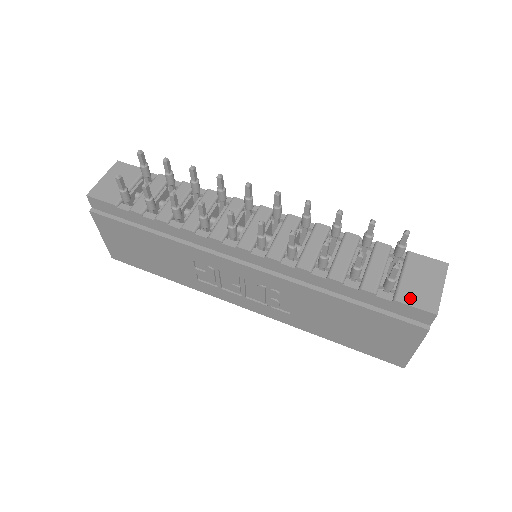
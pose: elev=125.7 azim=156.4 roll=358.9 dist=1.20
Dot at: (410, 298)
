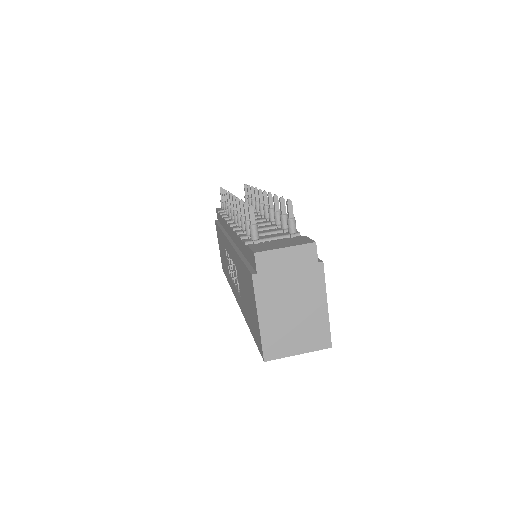
Dot at: (257, 246)
